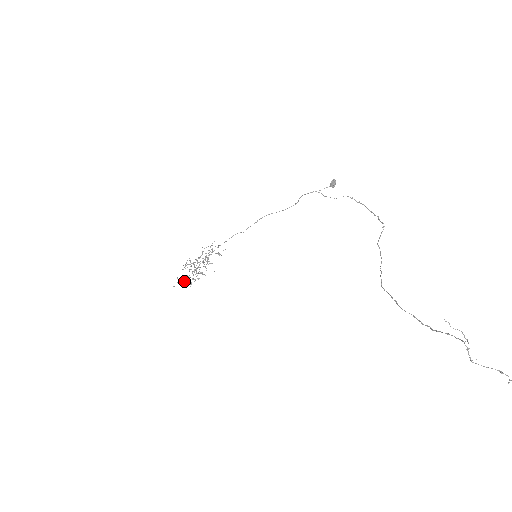
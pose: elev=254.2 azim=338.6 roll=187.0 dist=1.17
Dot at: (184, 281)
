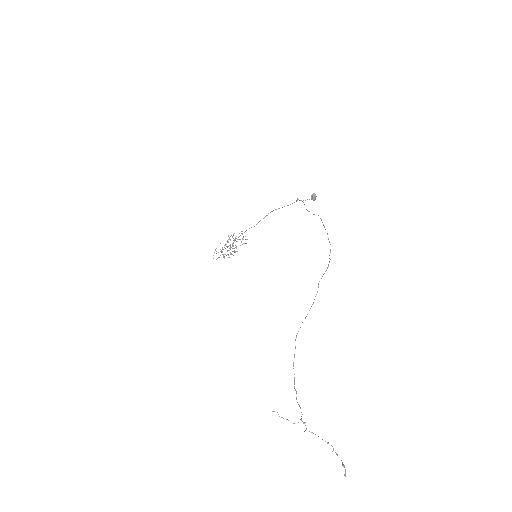
Dot at: occluded
